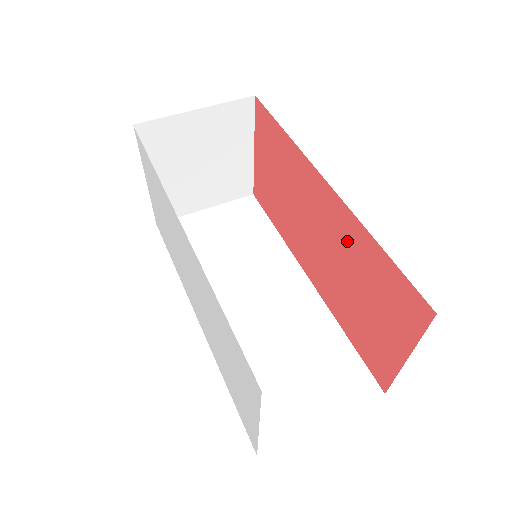
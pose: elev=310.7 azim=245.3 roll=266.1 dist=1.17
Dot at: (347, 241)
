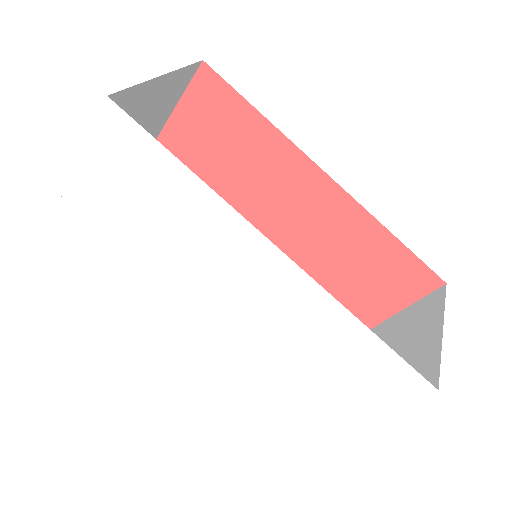
Dot at: (340, 230)
